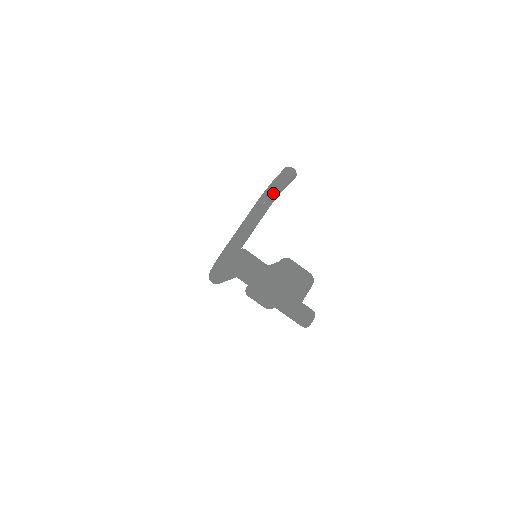
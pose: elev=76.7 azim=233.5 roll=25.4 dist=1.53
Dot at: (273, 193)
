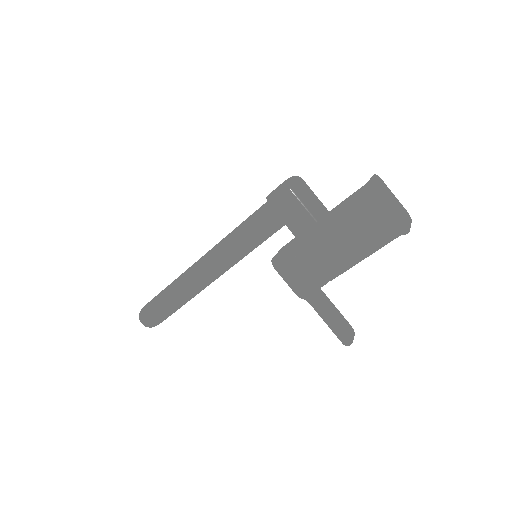
Dot at: occluded
